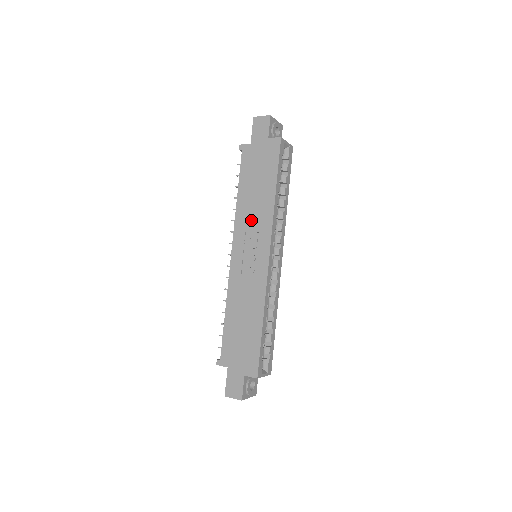
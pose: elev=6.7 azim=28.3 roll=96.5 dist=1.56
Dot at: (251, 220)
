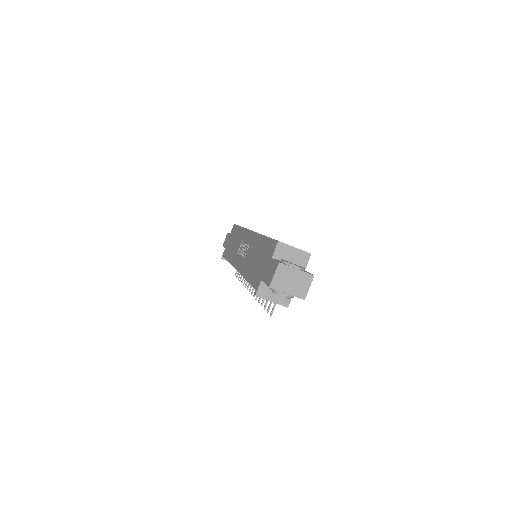
Dot at: (237, 248)
